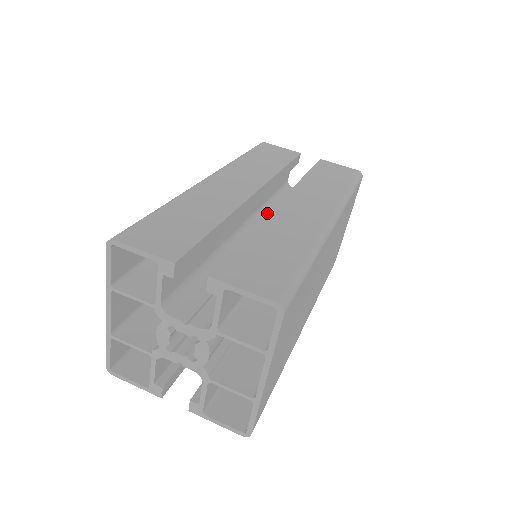
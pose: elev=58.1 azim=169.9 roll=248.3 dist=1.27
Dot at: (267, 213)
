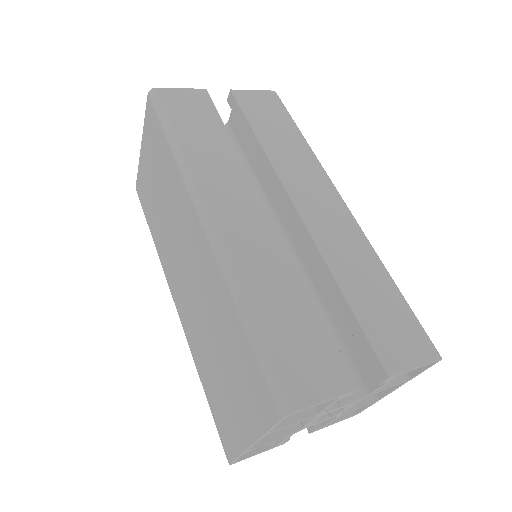
Dot at: occluded
